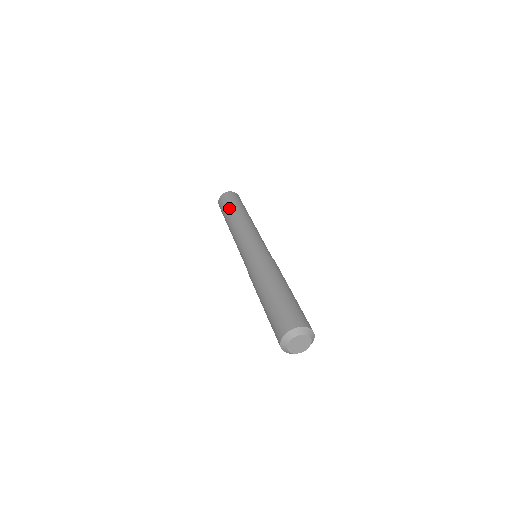
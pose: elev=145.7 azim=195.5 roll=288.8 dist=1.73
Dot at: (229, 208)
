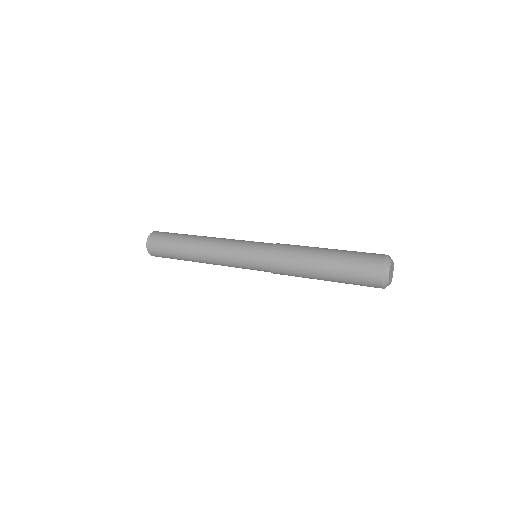
Dot at: (184, 234)
